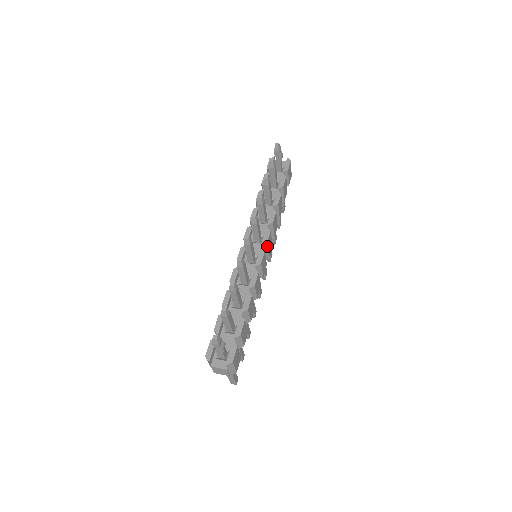
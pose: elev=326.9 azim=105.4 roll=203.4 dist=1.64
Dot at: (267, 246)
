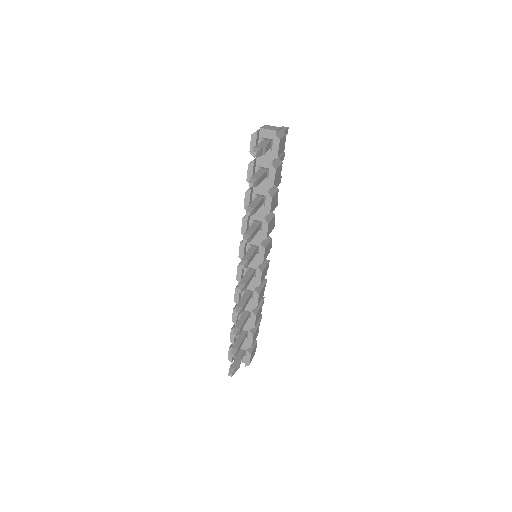
Dot at: (264, 260)
